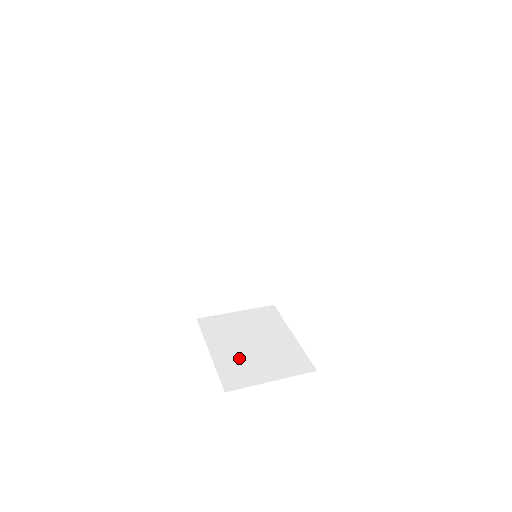
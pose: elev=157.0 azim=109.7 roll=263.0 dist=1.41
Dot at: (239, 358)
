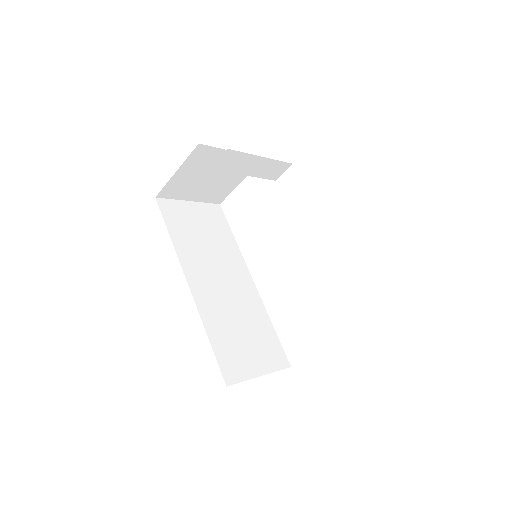
Dot at: occluded
